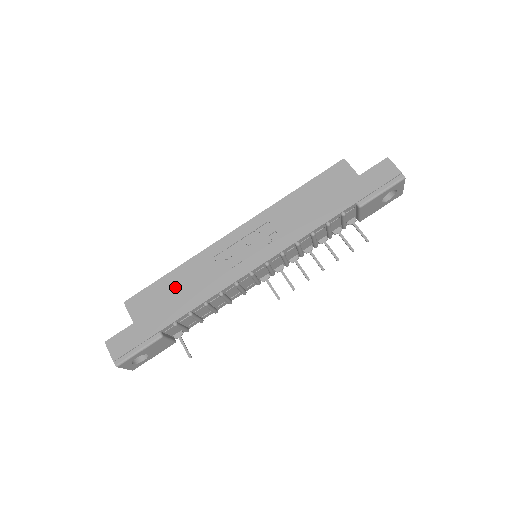
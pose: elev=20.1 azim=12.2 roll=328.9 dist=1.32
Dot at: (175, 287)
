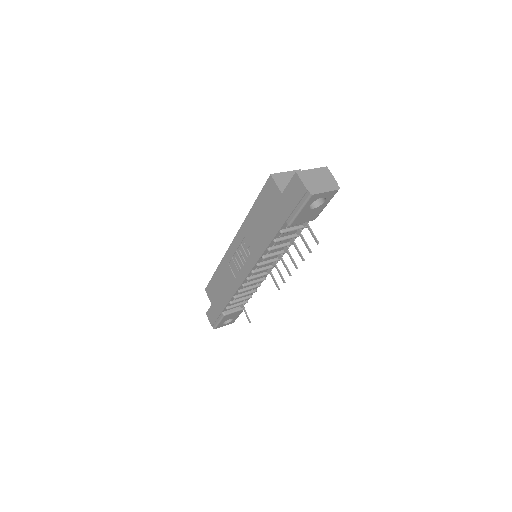
Dot at: (219, 283)
